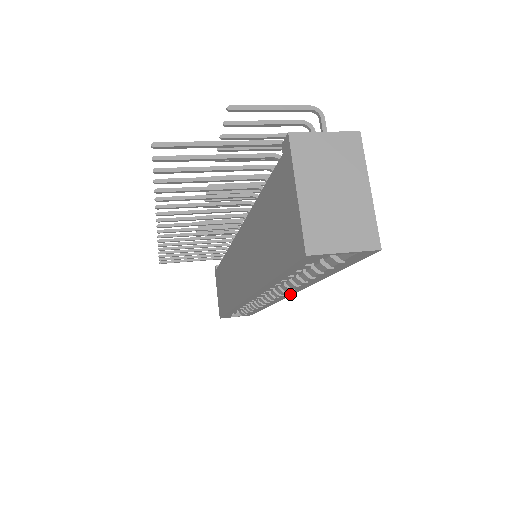
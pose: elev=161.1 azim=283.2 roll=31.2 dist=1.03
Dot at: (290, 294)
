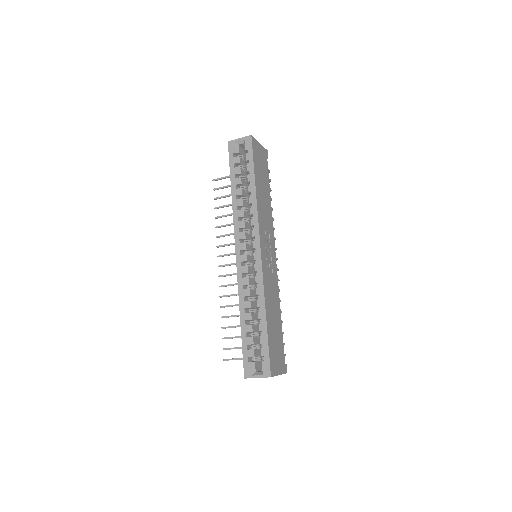
Dot at: (258, 239)
